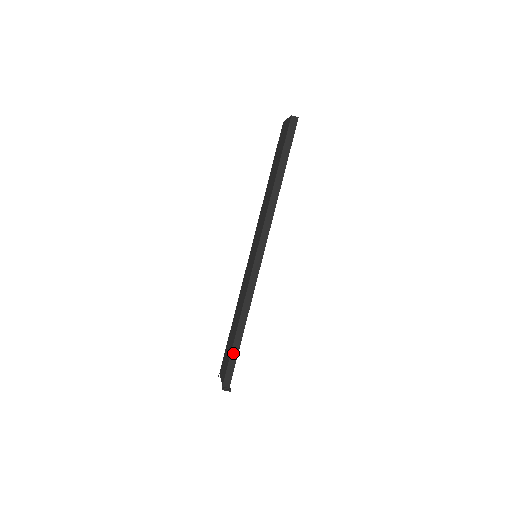
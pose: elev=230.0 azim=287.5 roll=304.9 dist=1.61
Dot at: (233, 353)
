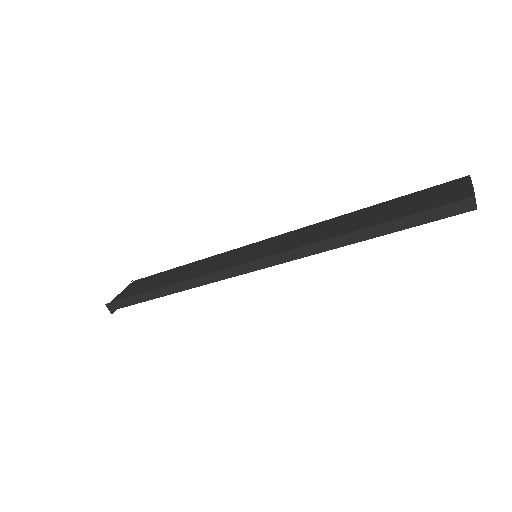
Dot at: (142, 296)
